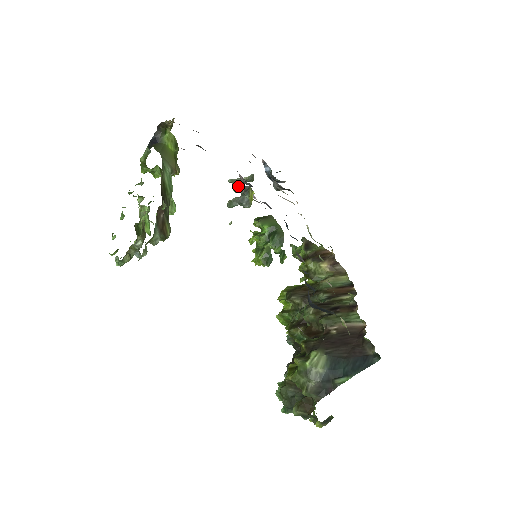
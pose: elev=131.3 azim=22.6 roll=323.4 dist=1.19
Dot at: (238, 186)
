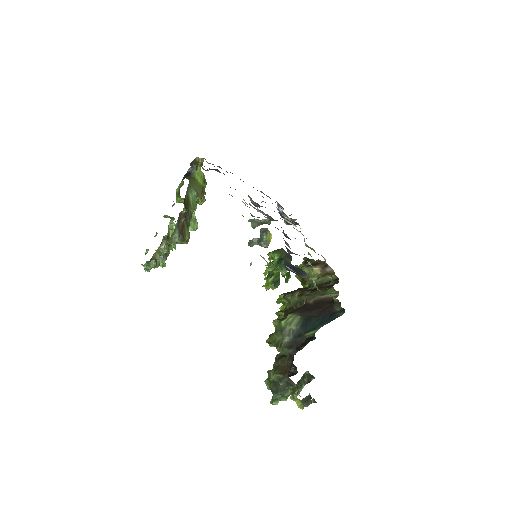
Dot at: (256, 224)
